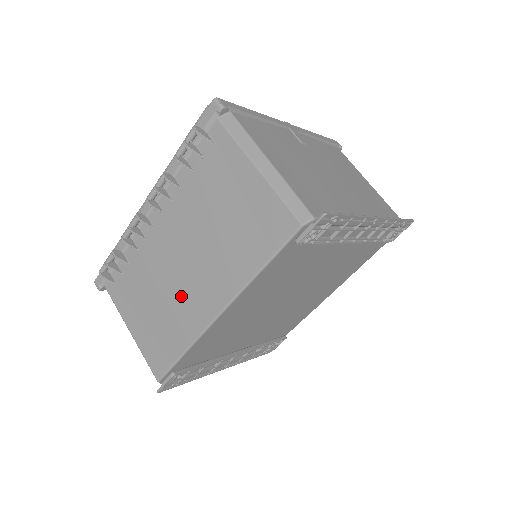
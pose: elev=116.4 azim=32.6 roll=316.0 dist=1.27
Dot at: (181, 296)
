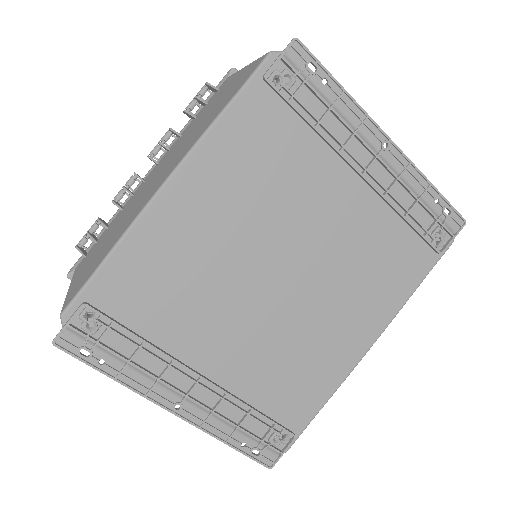
Dot at: (137, 205)
